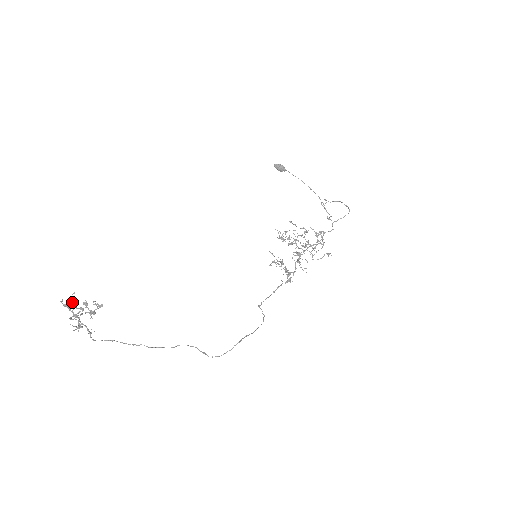
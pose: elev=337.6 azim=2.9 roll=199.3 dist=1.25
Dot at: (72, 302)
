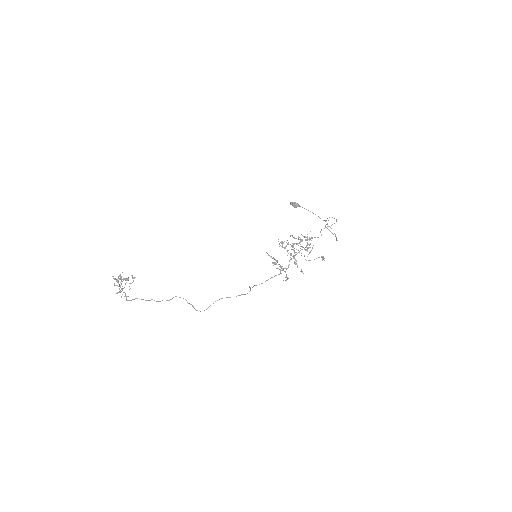
Dot at: occluded
